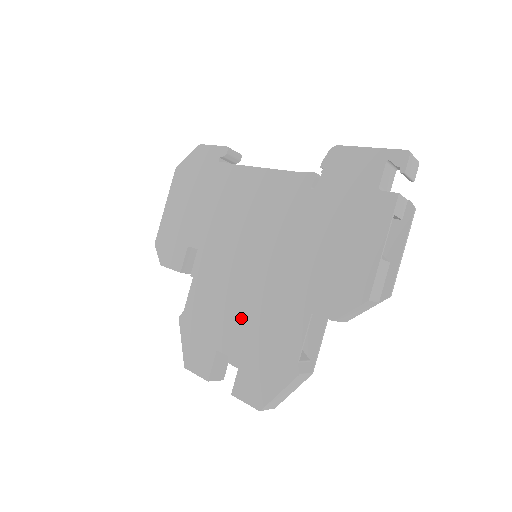
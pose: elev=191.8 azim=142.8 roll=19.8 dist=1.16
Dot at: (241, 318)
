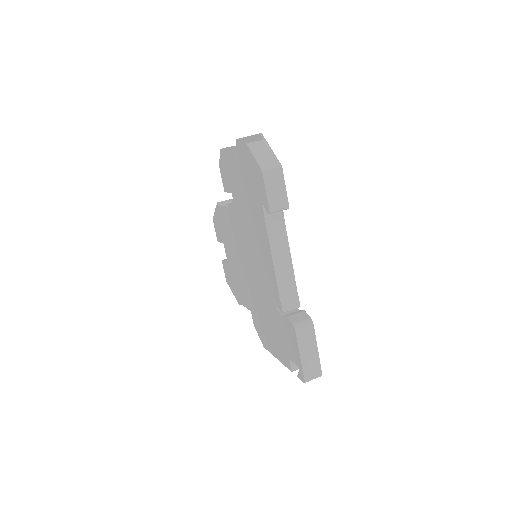
Dot at: (234, 260)
